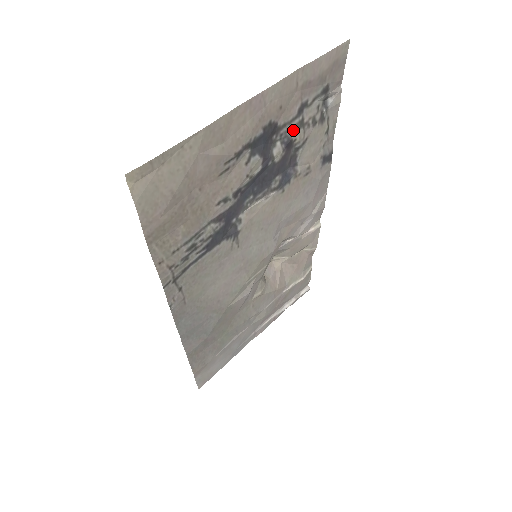
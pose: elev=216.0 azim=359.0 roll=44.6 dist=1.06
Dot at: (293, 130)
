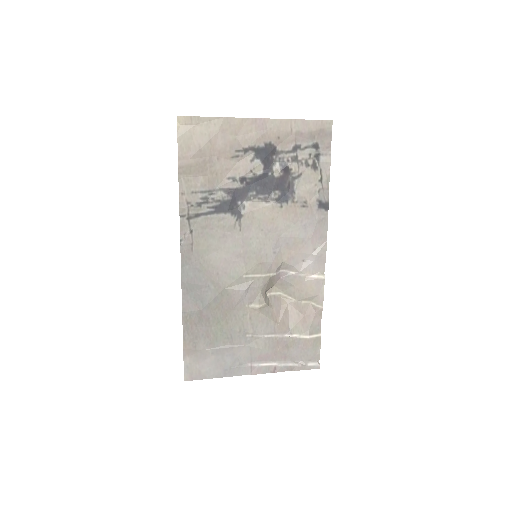
Dot at: (289, 160)
